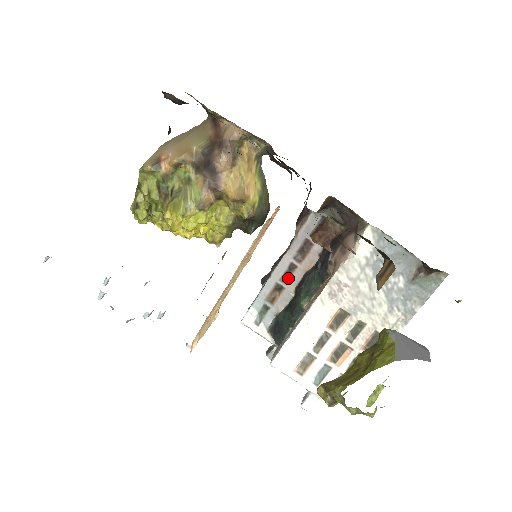
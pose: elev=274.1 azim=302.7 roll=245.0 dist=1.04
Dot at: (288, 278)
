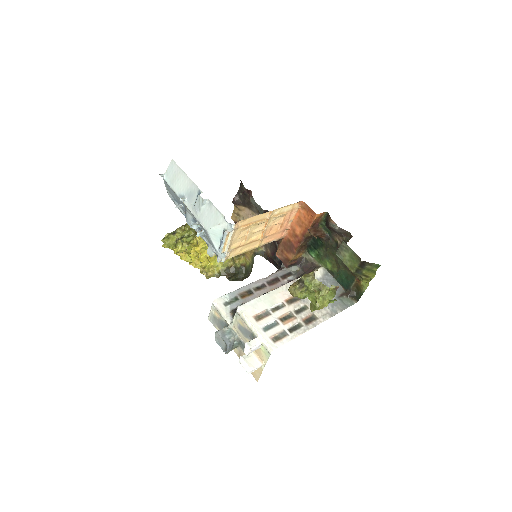
Dot at: (258, 290)
